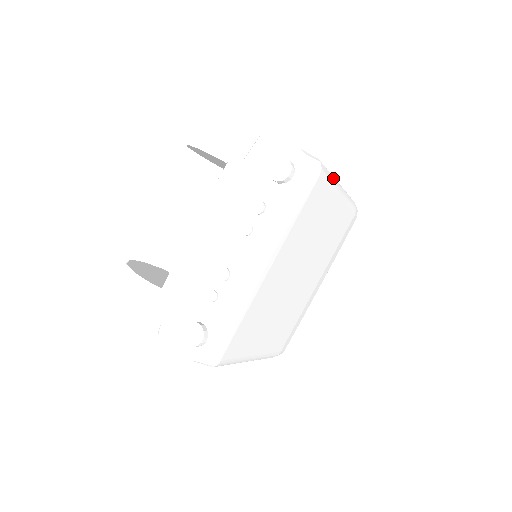
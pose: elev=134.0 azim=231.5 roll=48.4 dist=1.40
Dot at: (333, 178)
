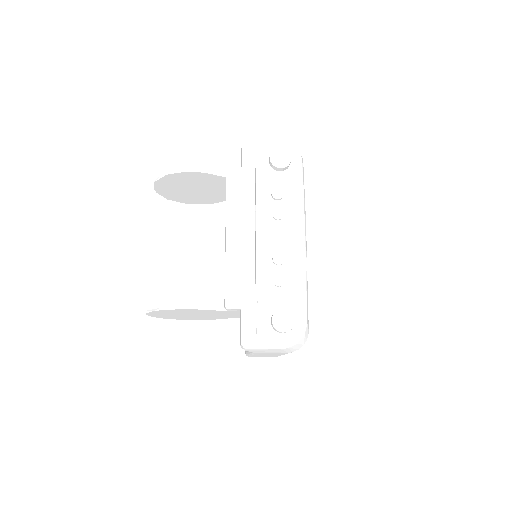
Dot at: occluded
